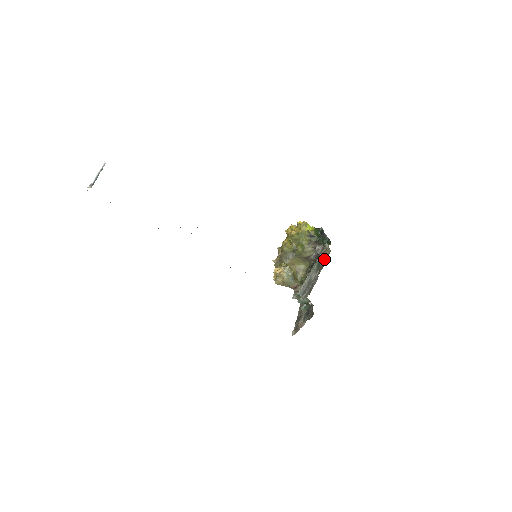
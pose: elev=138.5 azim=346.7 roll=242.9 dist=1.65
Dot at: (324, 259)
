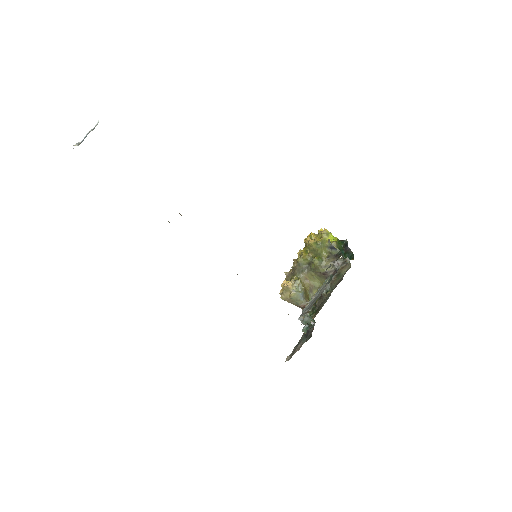
Dot at: (342, 275)
